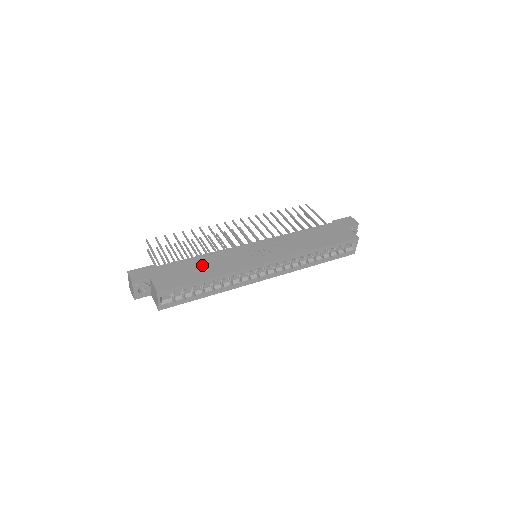
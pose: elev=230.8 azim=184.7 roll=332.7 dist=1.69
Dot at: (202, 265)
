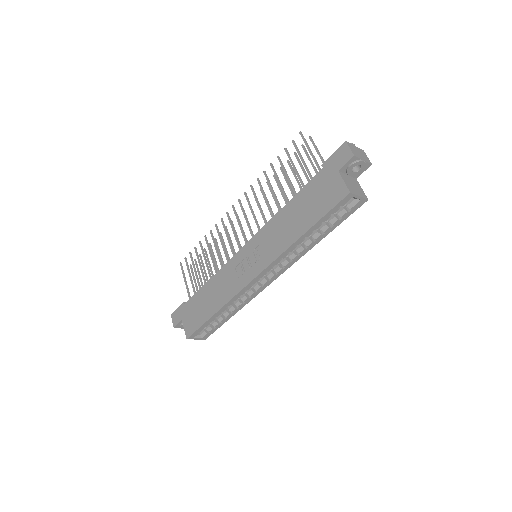
Dot at: (209, 296)
